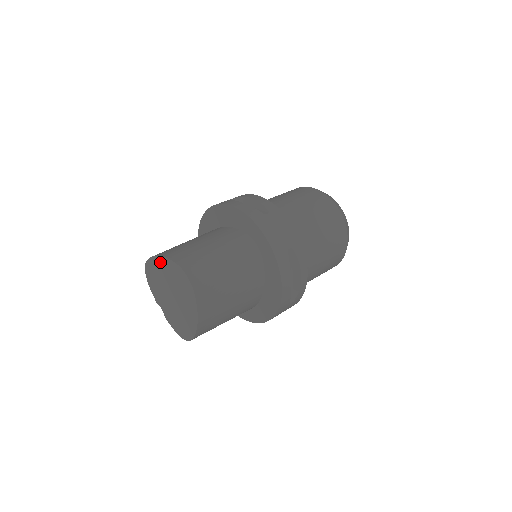
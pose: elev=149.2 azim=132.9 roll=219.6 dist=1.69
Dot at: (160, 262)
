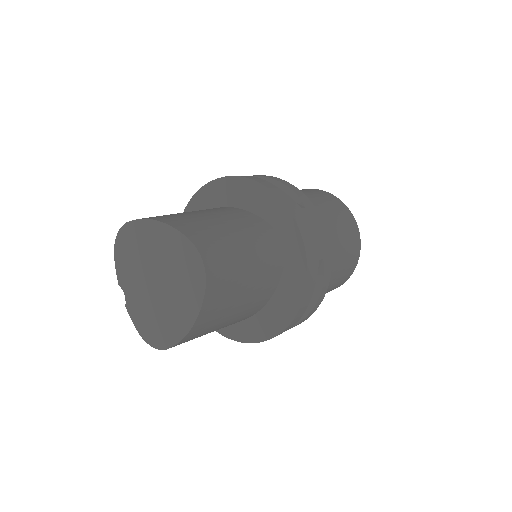
Dot at: (155, 230)
